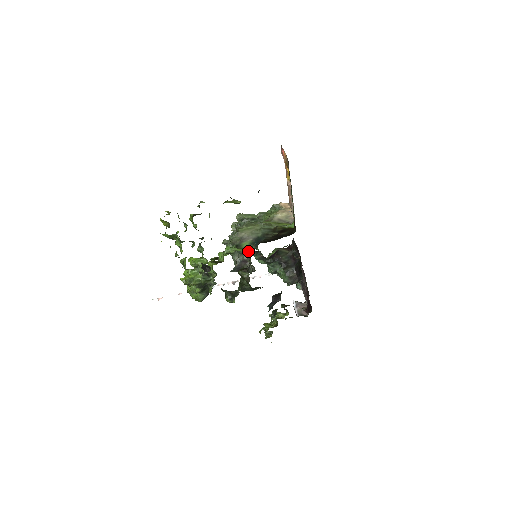
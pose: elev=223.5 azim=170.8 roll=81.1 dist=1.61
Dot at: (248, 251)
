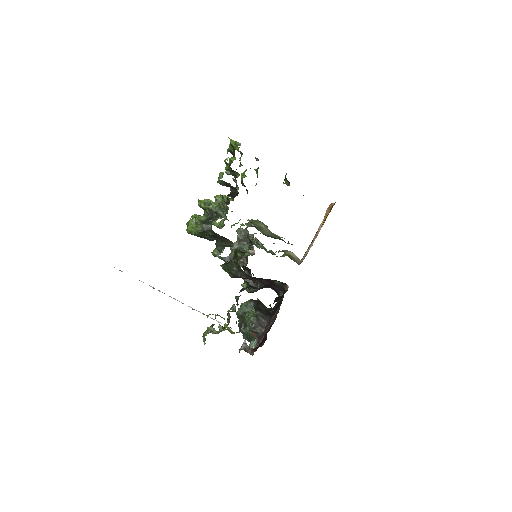
Dot at: (250, 252)
